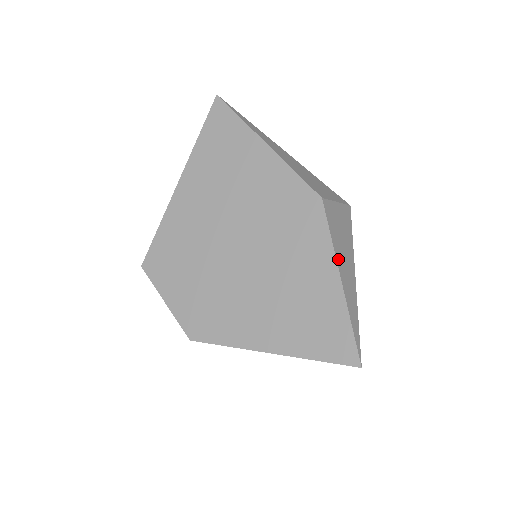
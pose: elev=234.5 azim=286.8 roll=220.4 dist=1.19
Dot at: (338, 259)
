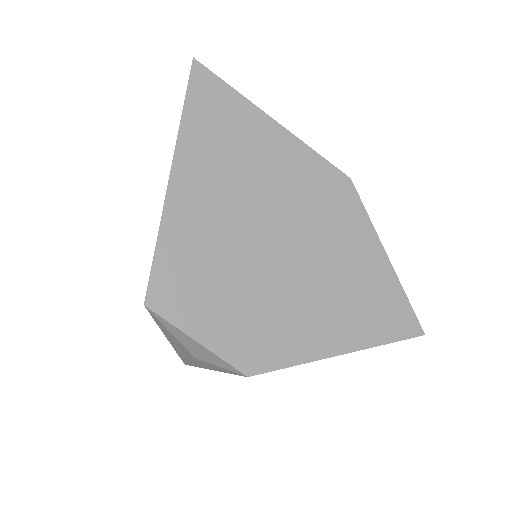
Dot at: (377, 238)
